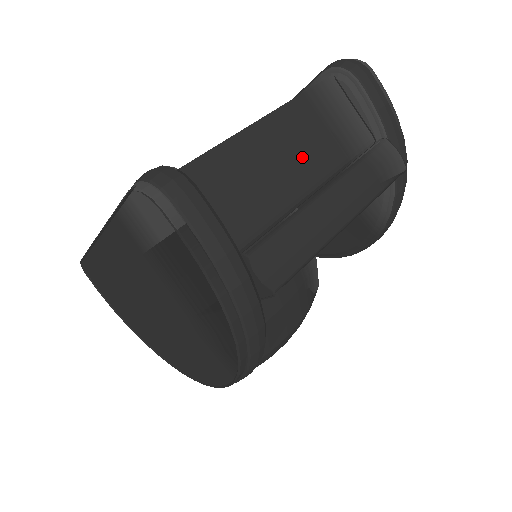
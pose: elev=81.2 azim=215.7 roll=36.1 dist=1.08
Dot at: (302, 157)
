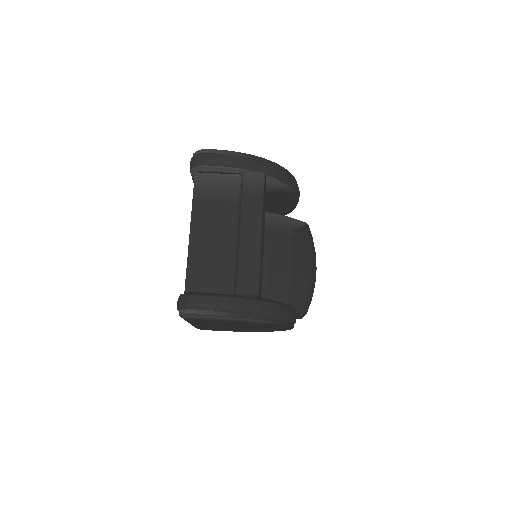
Dot at: (219, 227)
